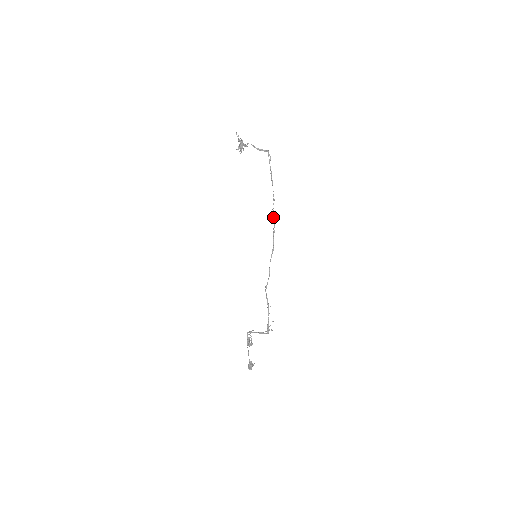
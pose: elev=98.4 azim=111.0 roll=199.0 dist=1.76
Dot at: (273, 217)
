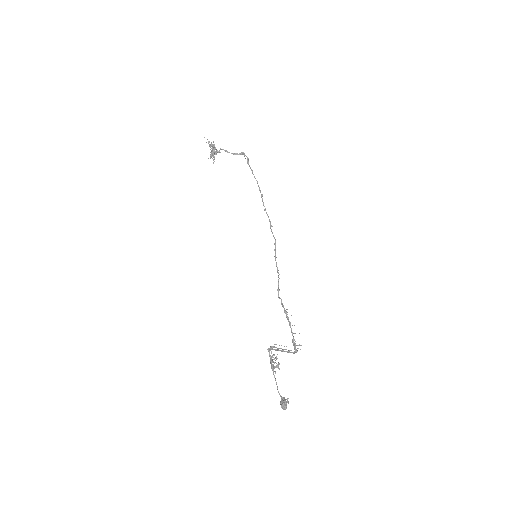
Dot at: (266, 212)
